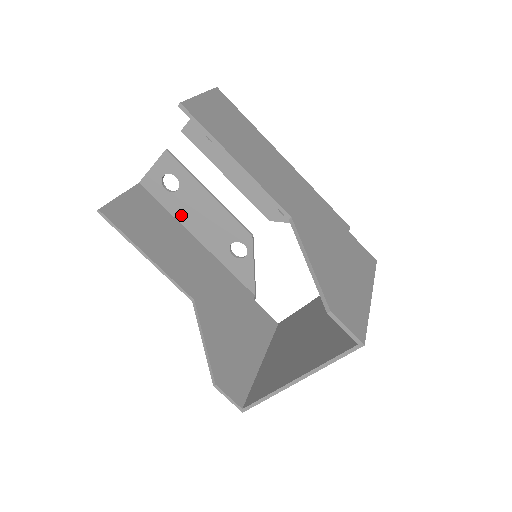
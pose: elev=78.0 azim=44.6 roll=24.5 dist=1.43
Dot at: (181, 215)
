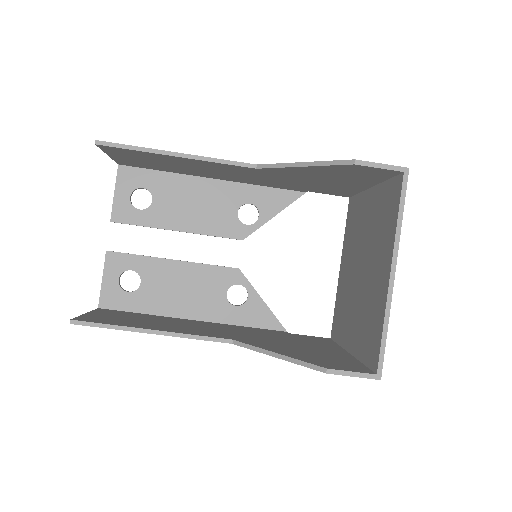
Dot at: (160, 307)
